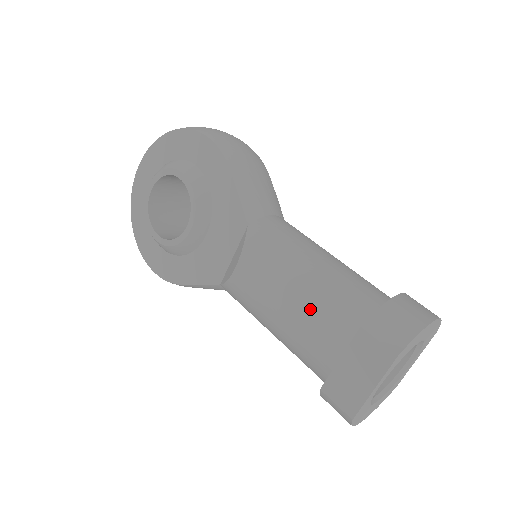
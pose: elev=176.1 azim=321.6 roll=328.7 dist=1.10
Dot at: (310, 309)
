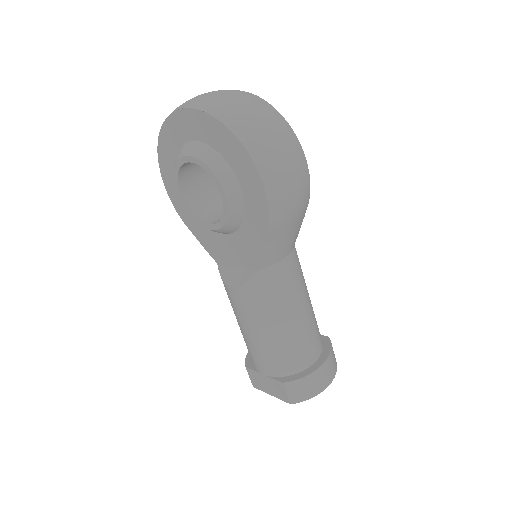
Dot at: (264, 349)
